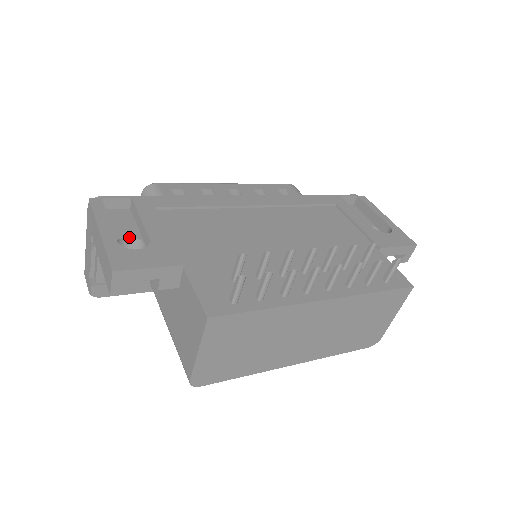
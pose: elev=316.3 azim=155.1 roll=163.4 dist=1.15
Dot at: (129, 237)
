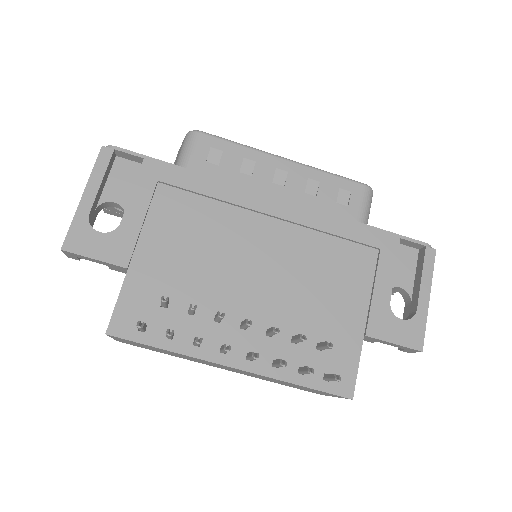
Dot at: (117, 203)
